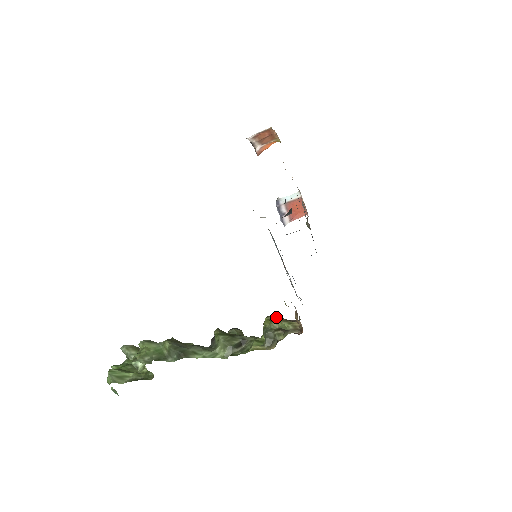
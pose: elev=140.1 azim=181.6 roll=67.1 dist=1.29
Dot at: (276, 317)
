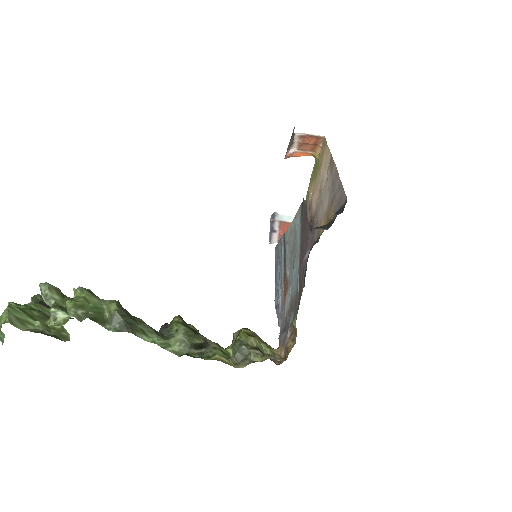
Dot at: (254, 333)
